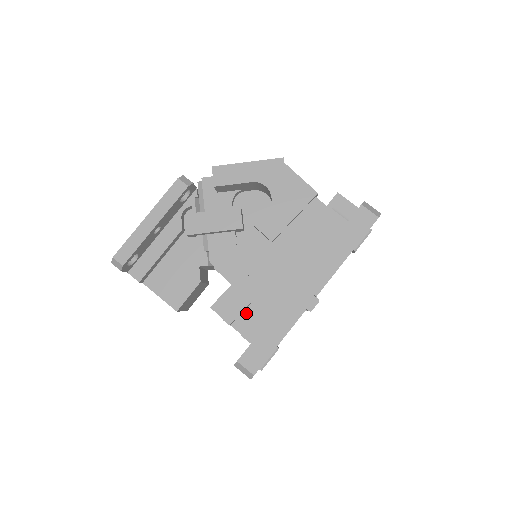
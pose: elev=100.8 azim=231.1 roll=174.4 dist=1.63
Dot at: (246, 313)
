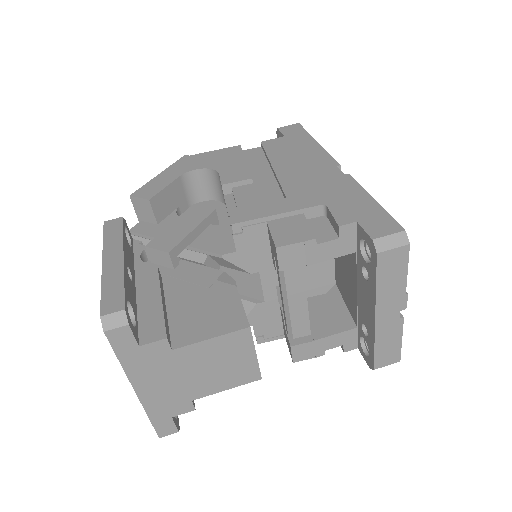
Dot at: (313, 227)
